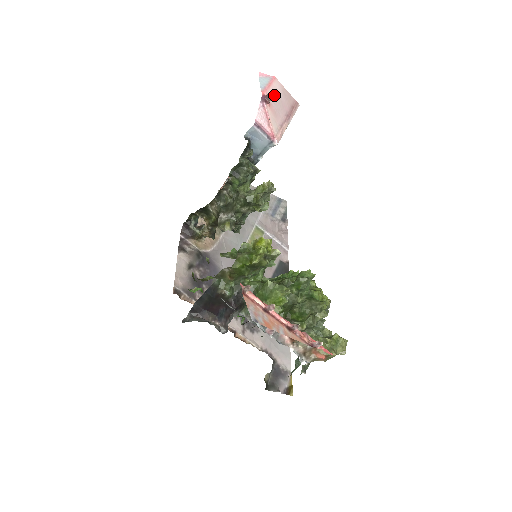
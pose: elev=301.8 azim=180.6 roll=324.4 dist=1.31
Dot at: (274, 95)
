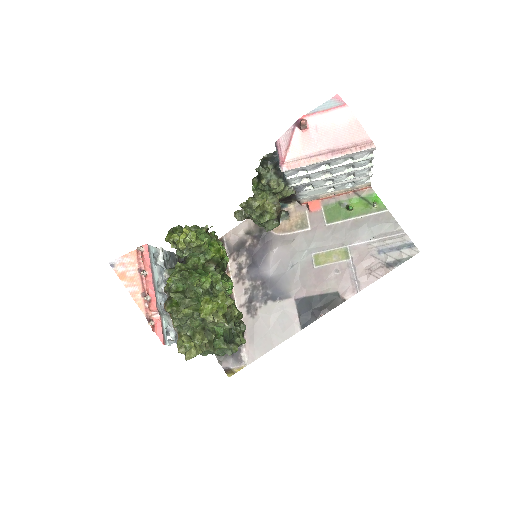
Dot at: (326, 123)
